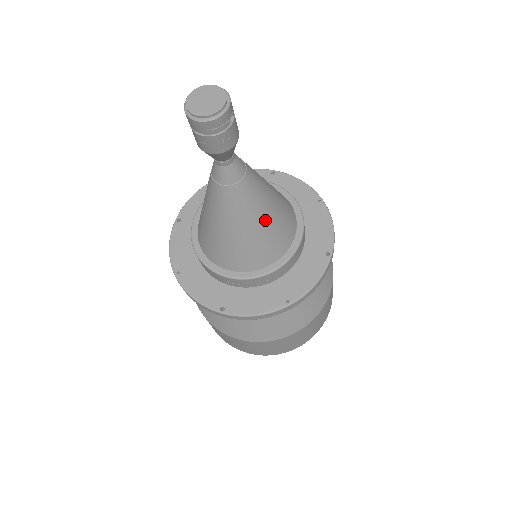
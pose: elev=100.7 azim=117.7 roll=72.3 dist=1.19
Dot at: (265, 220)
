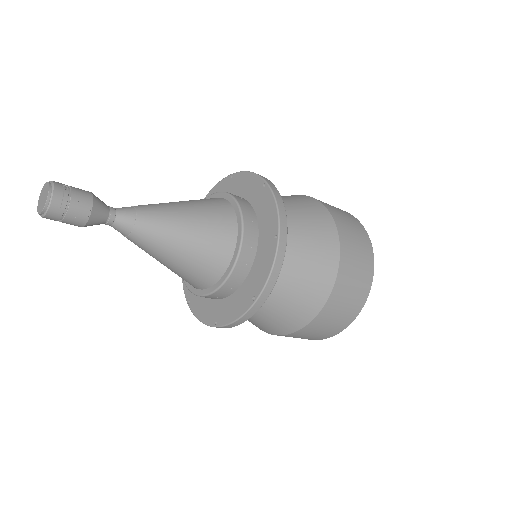
Dot at: (189, 217)
